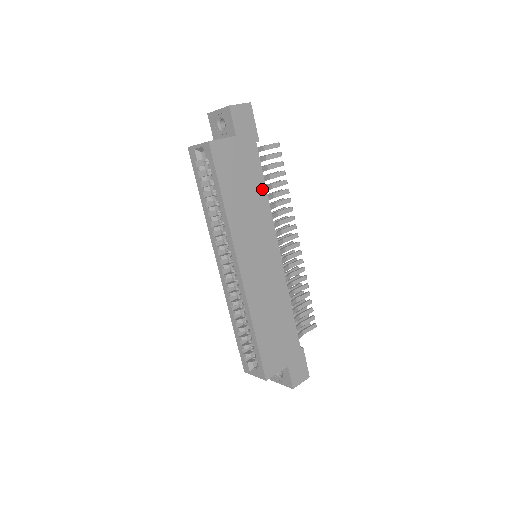
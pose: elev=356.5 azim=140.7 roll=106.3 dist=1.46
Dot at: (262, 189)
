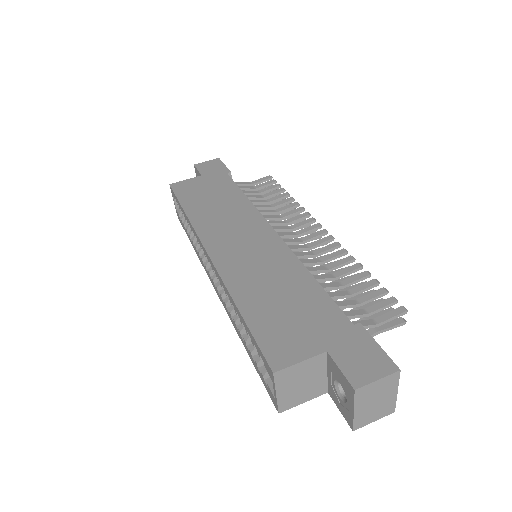
Dot at: (238, 195)
